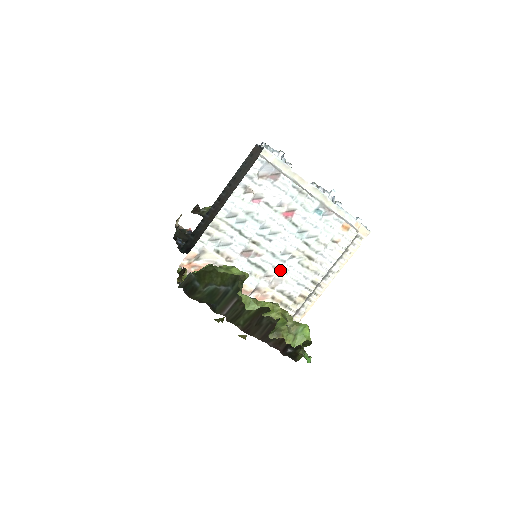
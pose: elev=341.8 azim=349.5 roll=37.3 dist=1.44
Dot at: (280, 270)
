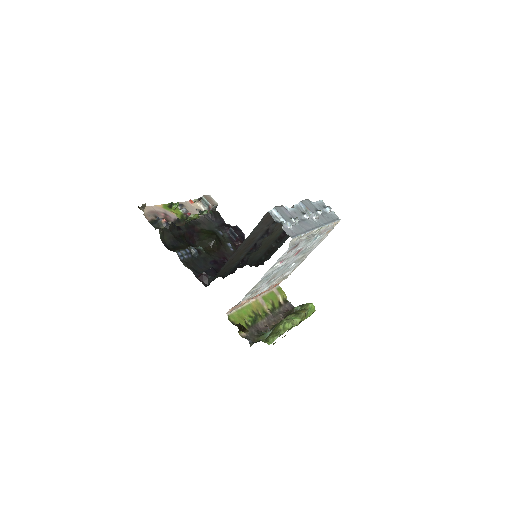
Dot at: (285, 272)
